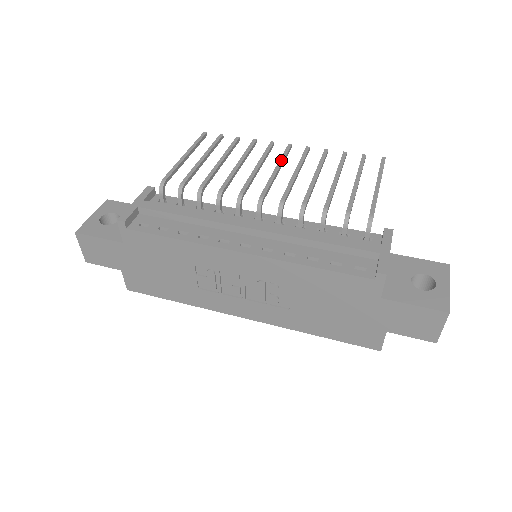
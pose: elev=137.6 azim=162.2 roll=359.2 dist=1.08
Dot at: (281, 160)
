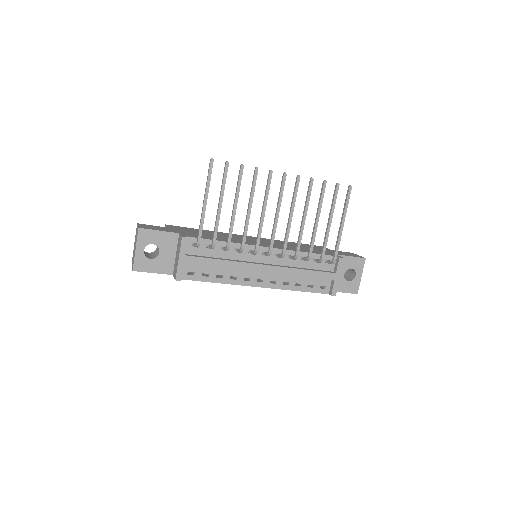
Dot at: (280, 201)
